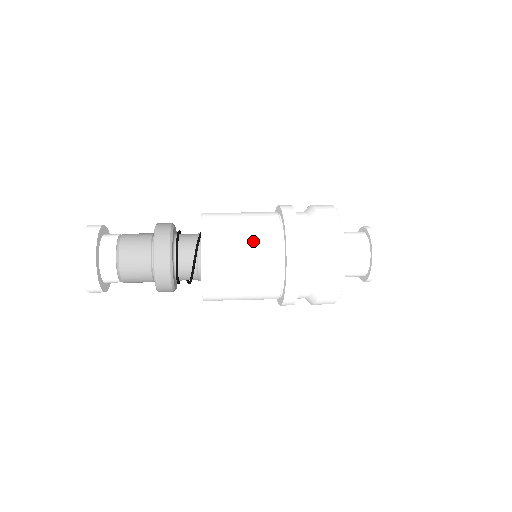
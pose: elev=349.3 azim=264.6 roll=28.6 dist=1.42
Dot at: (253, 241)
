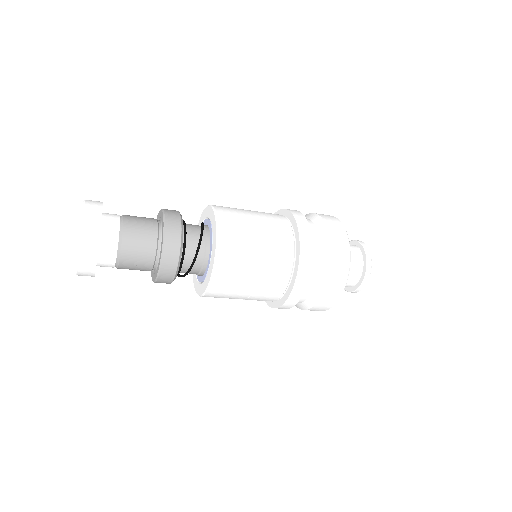
Dot at: (257, 211)
